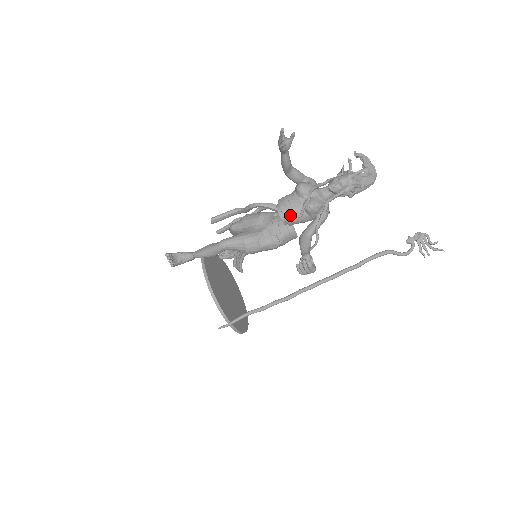
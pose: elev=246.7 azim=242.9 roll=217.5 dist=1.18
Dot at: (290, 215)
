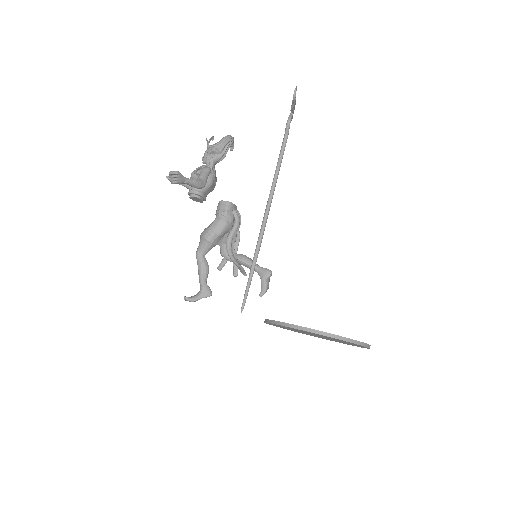
Dot at: (190, 189)
